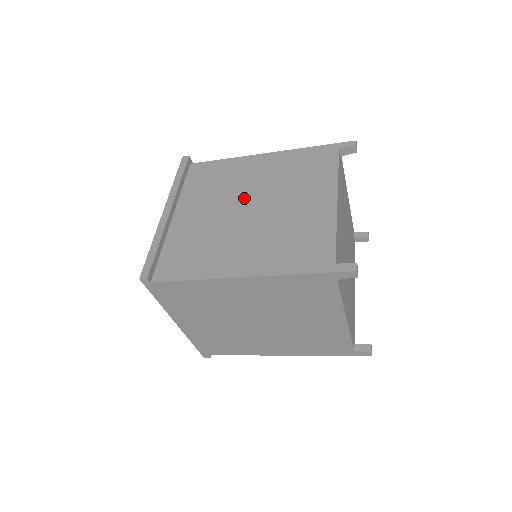
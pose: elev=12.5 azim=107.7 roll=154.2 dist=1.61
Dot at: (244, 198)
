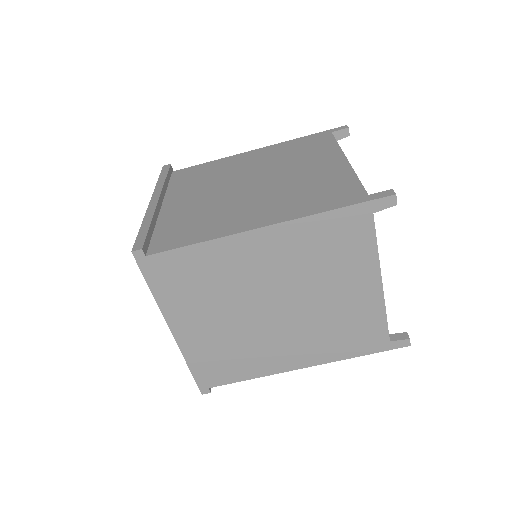
Dot at: (242, 178)
